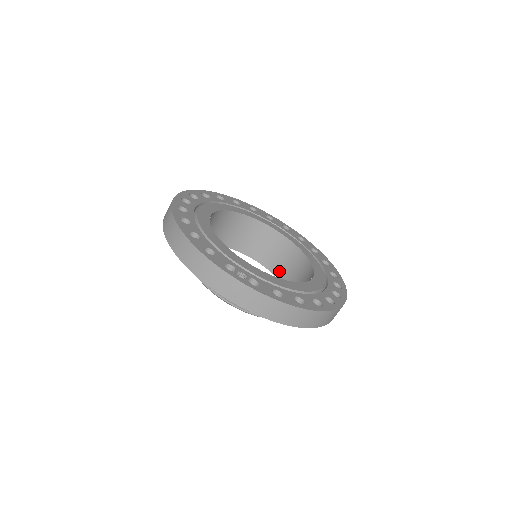
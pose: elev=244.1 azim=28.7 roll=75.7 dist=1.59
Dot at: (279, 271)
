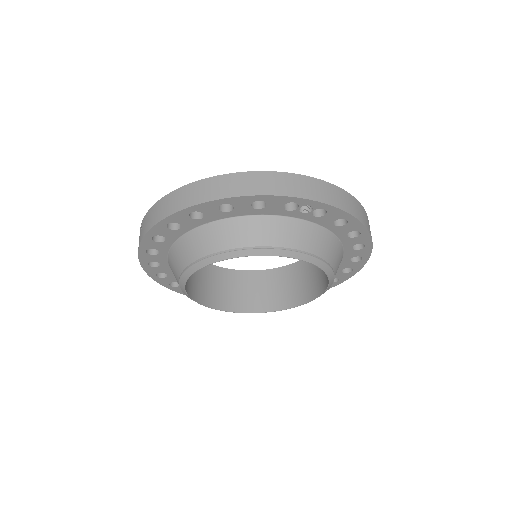
Dot at: (264, 304)
